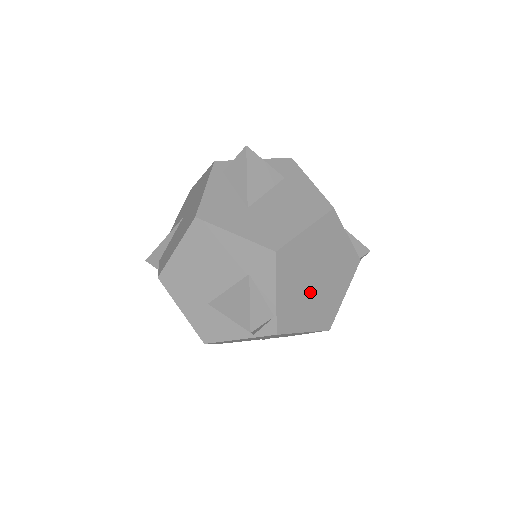
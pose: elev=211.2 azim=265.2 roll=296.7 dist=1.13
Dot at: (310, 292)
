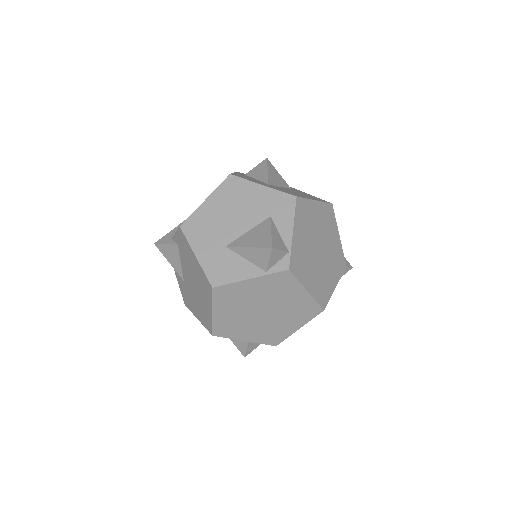
Dot at: (314, 256)
